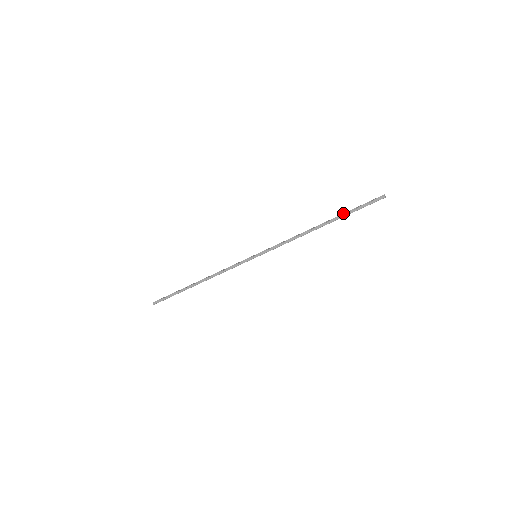
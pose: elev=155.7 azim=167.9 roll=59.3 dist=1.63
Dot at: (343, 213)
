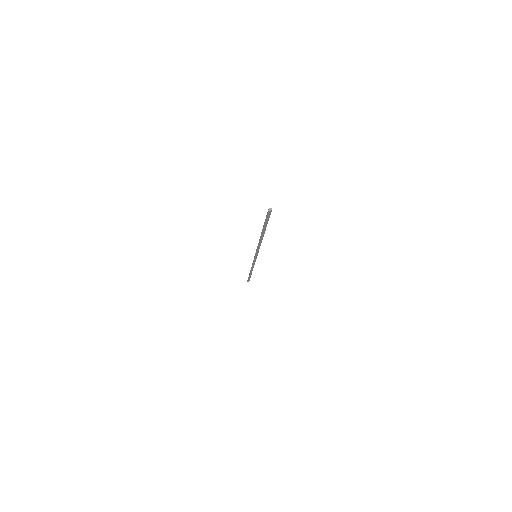
Dot at: (263, 225)
